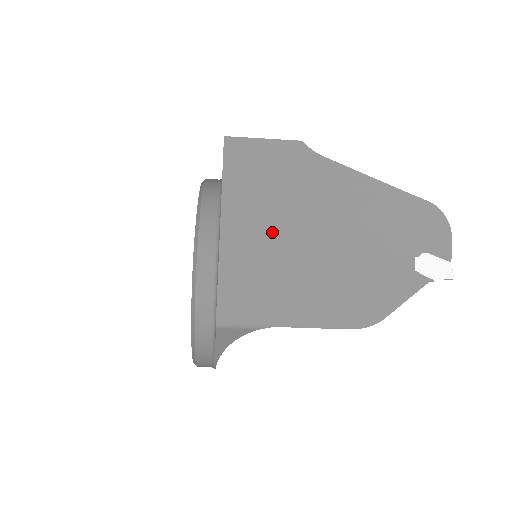
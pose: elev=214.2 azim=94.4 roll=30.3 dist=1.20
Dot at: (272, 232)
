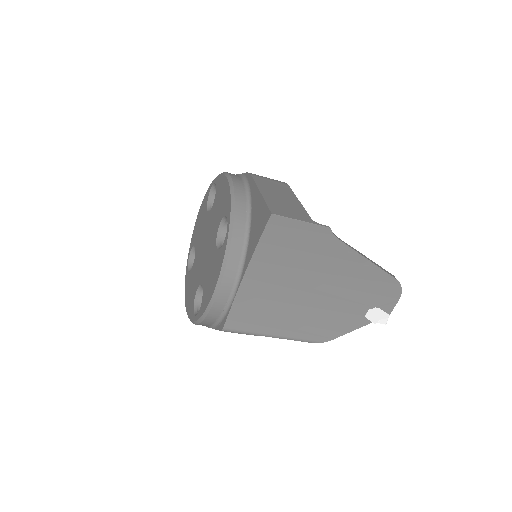
Dot at: (282, 281)
